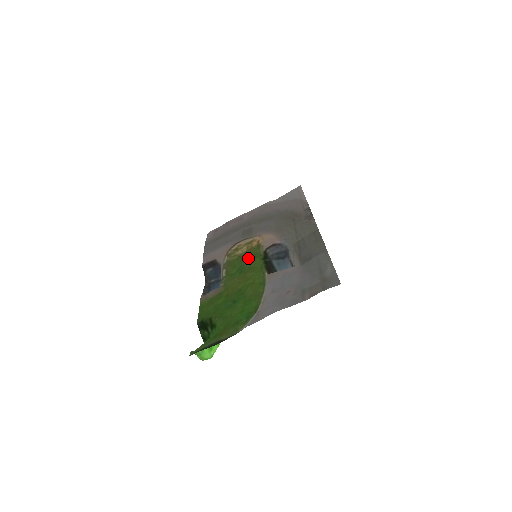
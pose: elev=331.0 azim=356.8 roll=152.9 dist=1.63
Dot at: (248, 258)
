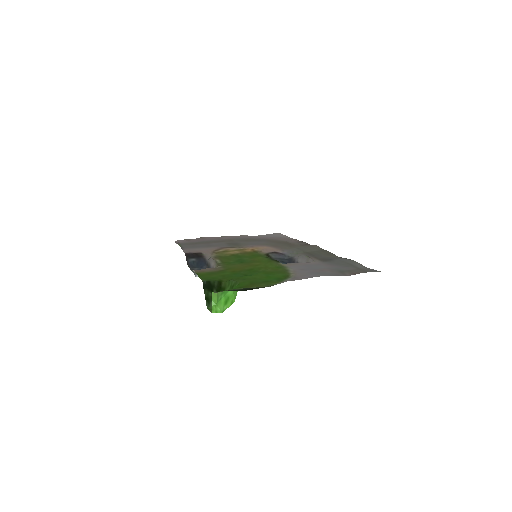
Dot at: (246, 256)
